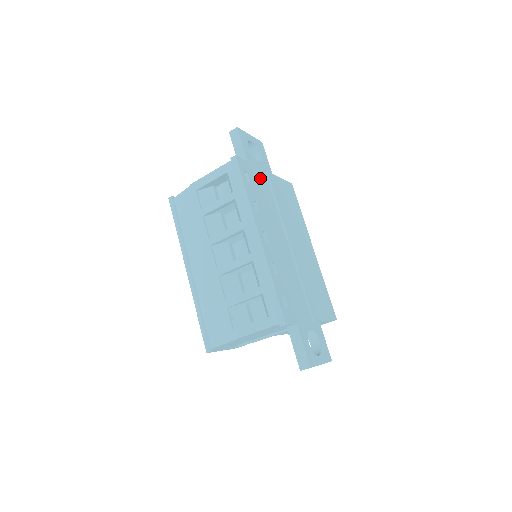
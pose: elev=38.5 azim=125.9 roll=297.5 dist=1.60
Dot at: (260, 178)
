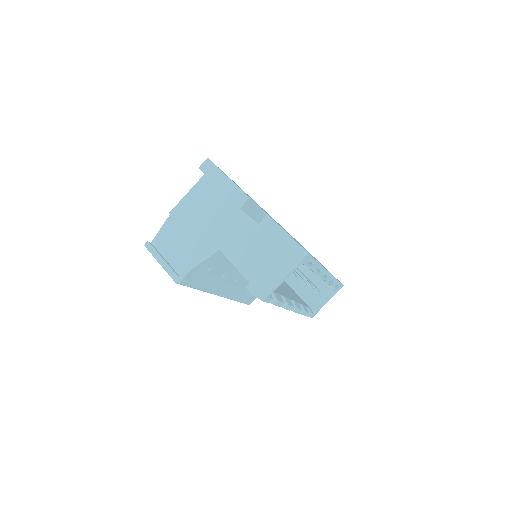
Dot at: occluded
